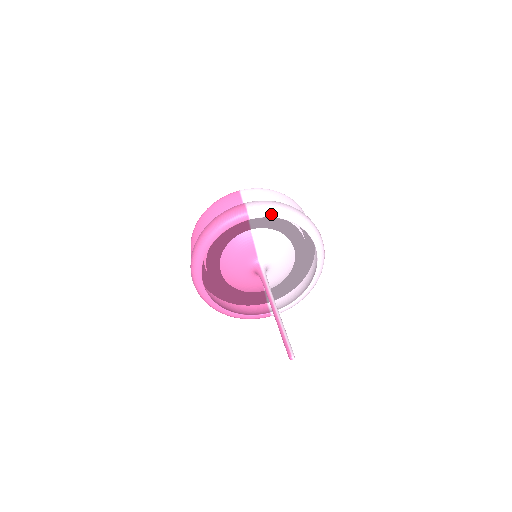
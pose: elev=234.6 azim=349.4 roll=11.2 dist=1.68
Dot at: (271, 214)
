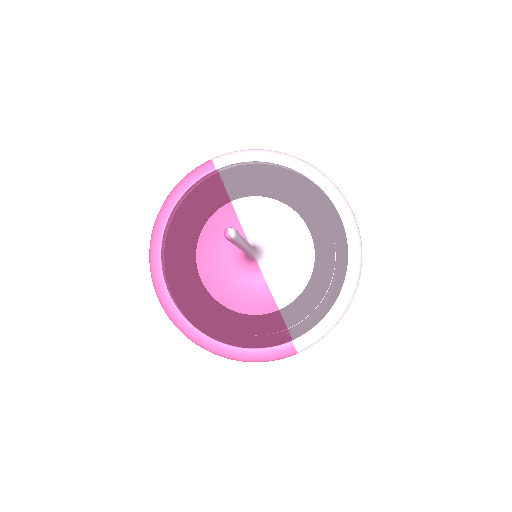
Dot at: (246, 157)
